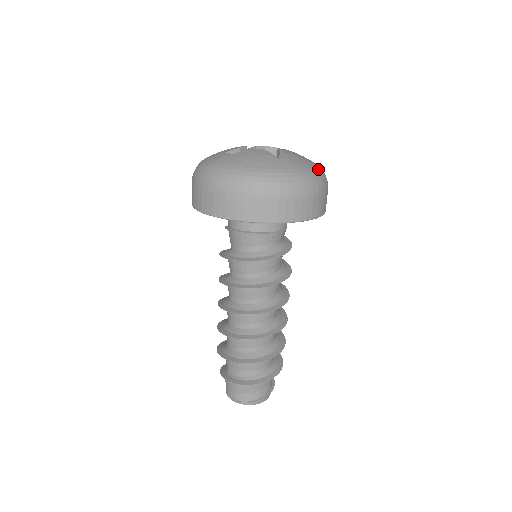
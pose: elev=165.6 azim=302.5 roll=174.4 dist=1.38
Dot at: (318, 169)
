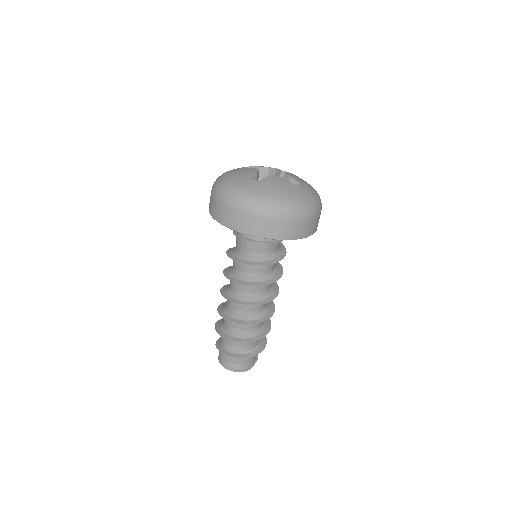
Dot at: (316, 191)
